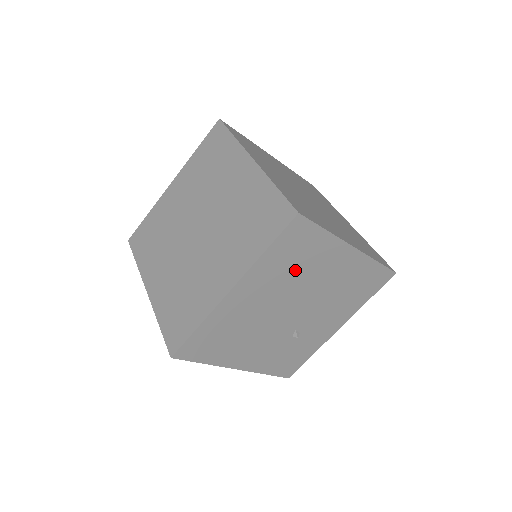
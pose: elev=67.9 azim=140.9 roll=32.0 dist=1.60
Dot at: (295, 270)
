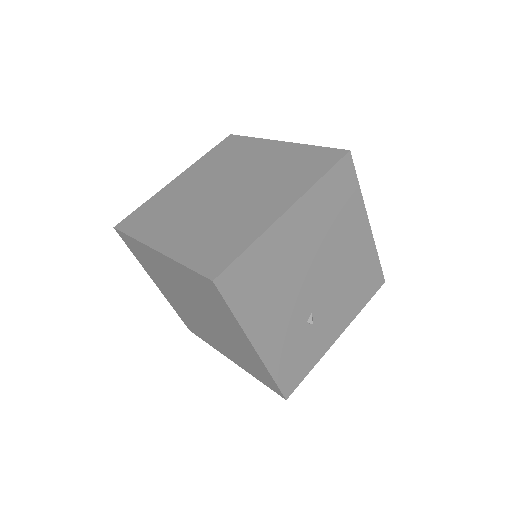
Dot at: (332, 221)
